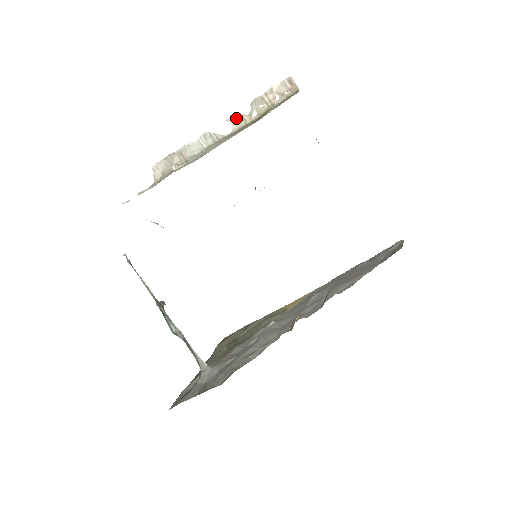
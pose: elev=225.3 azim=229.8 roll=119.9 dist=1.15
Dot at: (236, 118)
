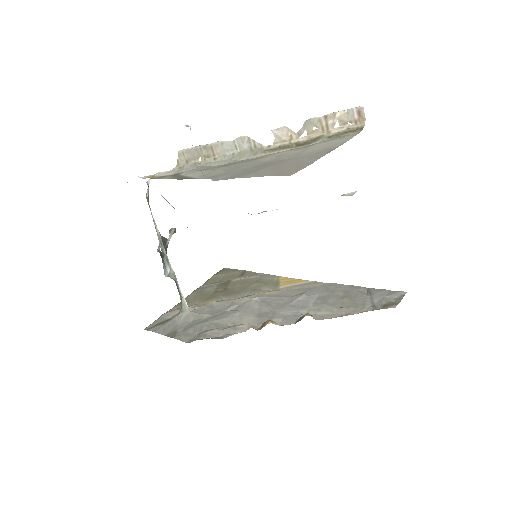
Dot at: (283, 132)
